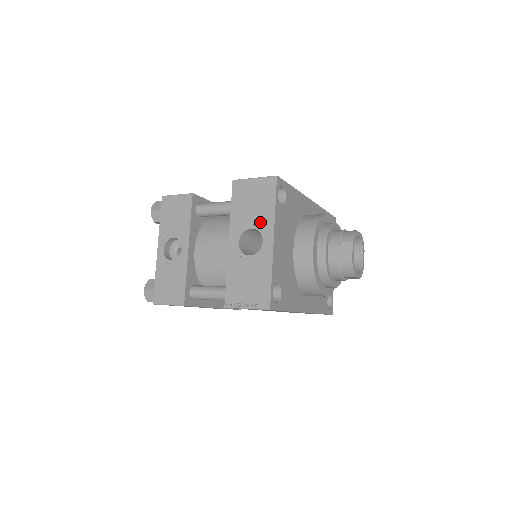
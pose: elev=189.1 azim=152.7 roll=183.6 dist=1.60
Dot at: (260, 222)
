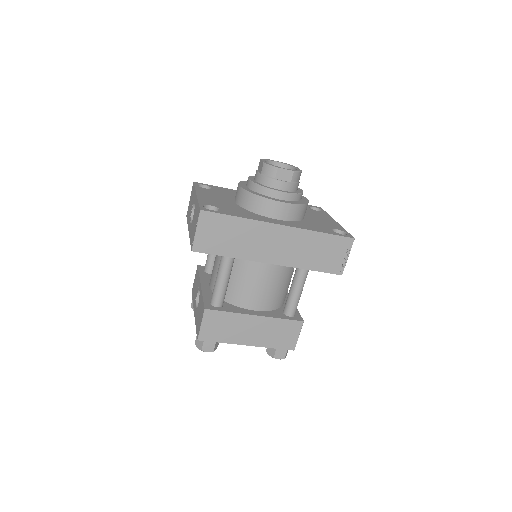
Dot at: (193, 202)
